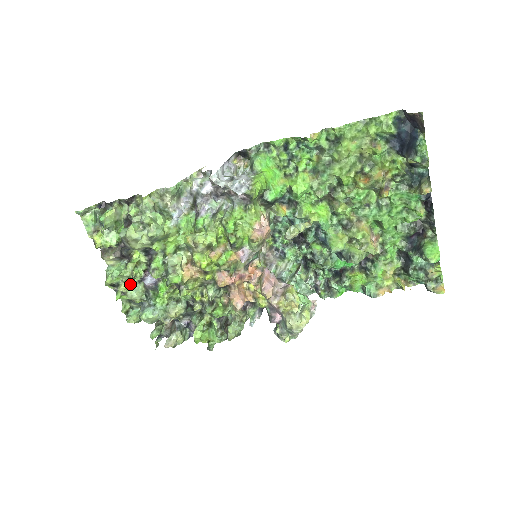
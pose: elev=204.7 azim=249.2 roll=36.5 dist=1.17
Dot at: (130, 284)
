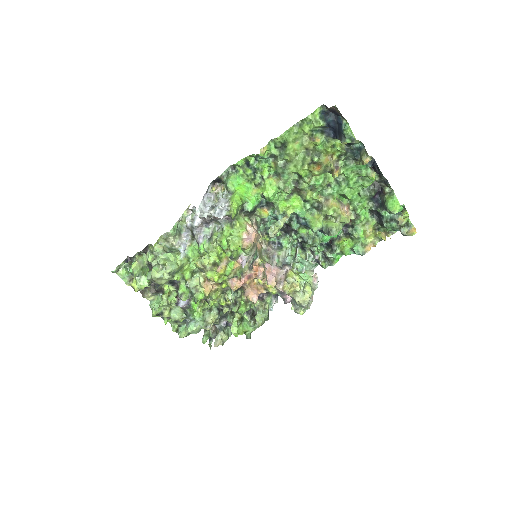
Dot at: (170, 309)
